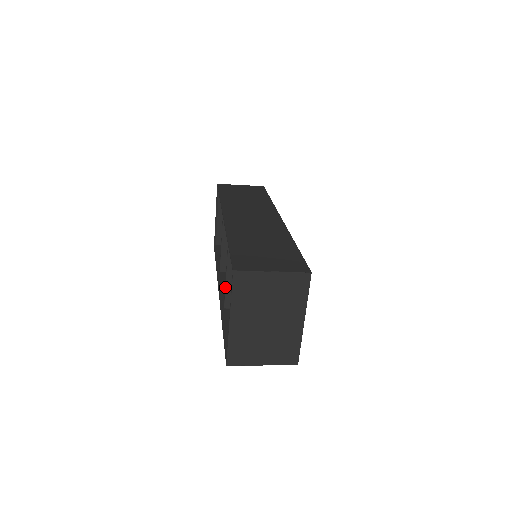
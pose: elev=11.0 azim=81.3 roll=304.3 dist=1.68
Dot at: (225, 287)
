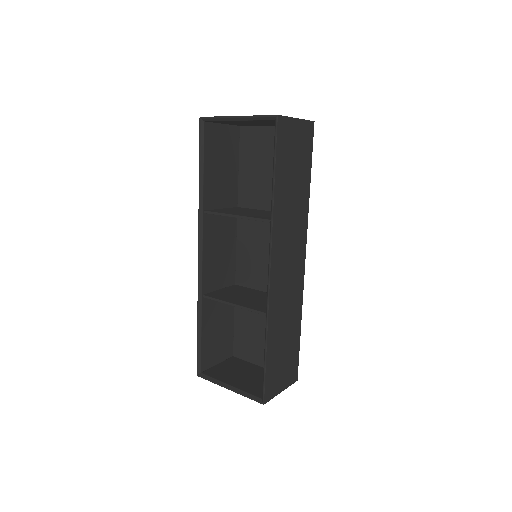
Dot at: occluded
